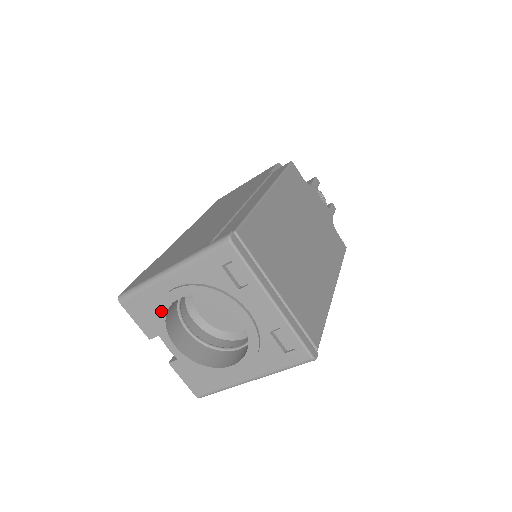
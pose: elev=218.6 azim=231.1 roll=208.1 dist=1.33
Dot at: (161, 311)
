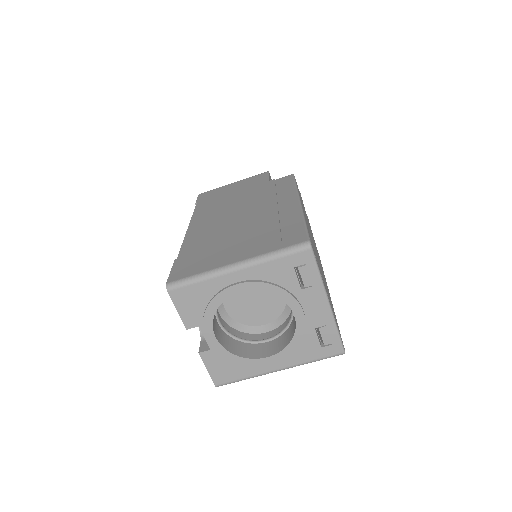
Dot at: (215, 303)
